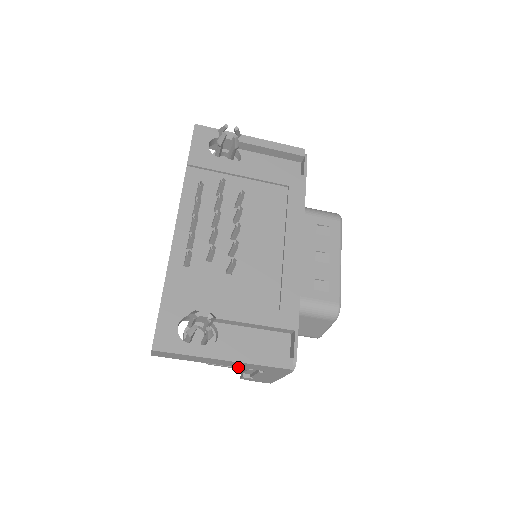
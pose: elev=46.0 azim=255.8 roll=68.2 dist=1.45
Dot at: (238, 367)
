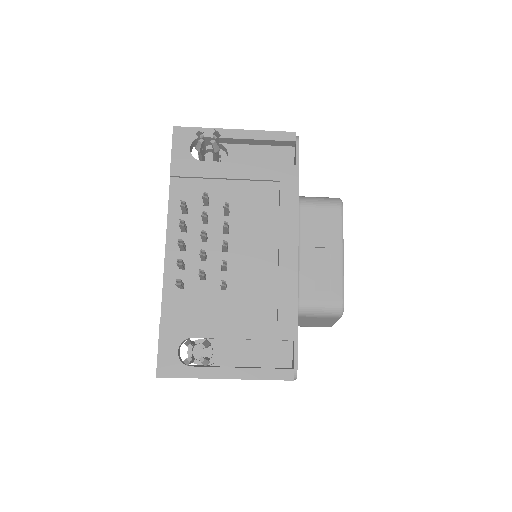
Dot at: occluded
